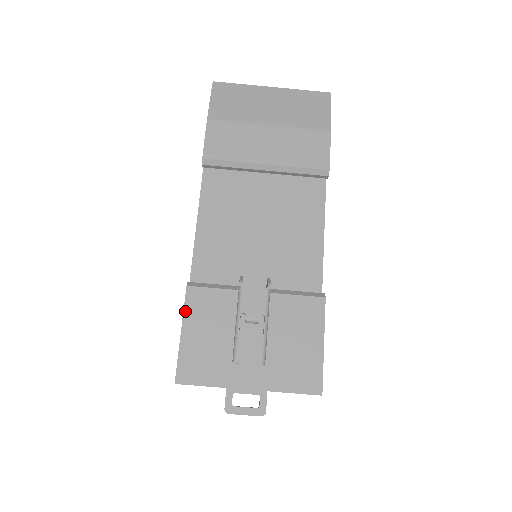
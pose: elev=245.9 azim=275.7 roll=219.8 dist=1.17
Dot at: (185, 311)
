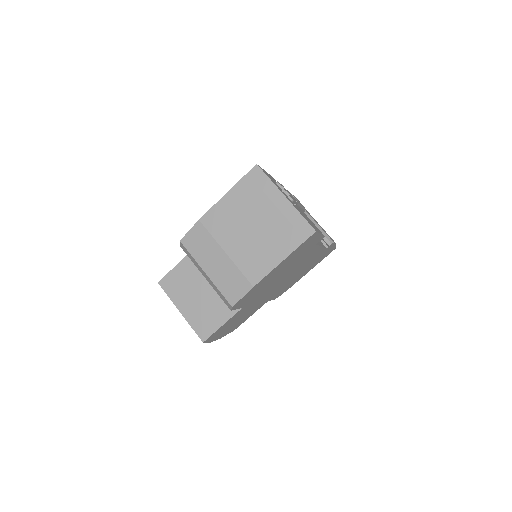
Dot at: (269, 174)
